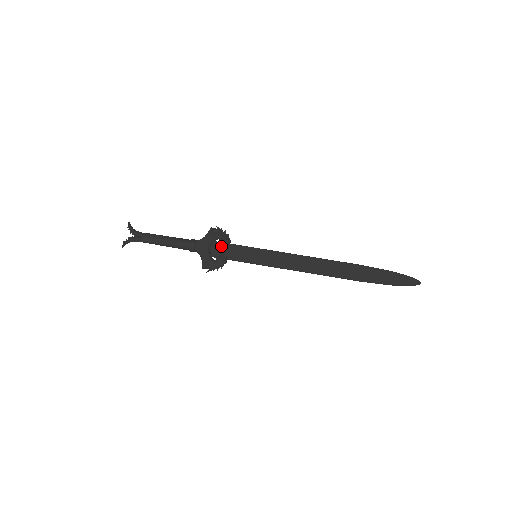
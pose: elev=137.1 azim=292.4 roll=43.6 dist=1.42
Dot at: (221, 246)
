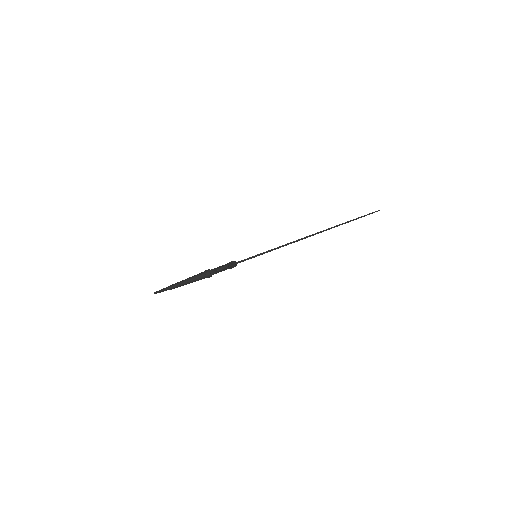
Dot at: occluded
